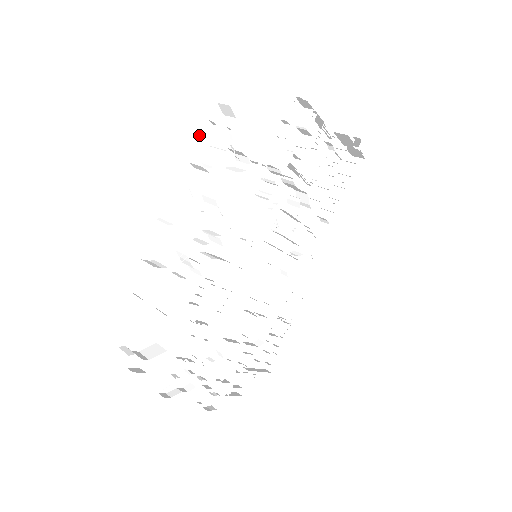
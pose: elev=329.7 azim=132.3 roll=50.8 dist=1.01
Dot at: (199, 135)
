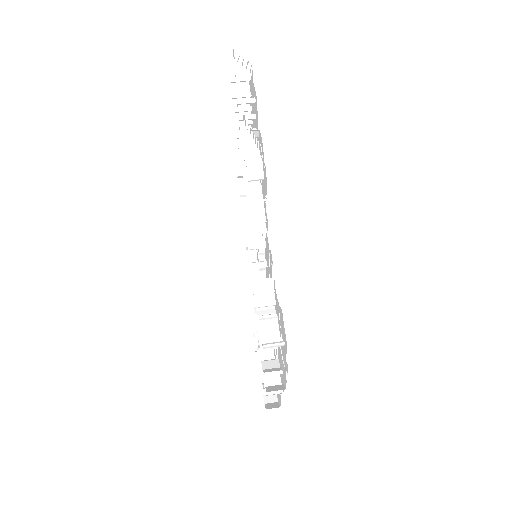
Dot at: occluded
